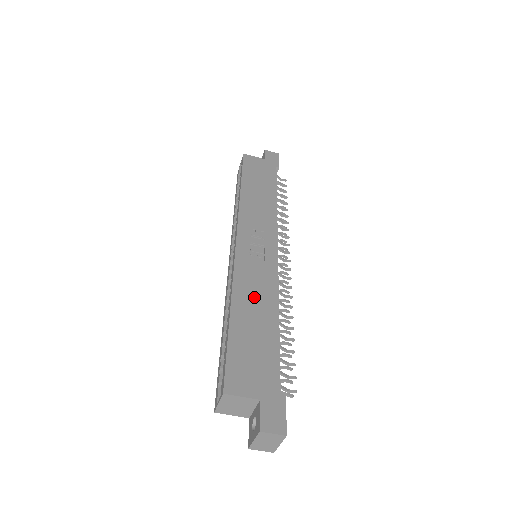
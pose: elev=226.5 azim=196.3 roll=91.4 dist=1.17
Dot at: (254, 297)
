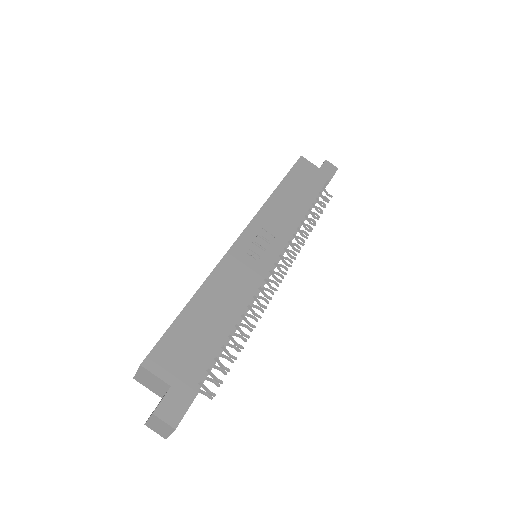
Dot at: (225, 292)
